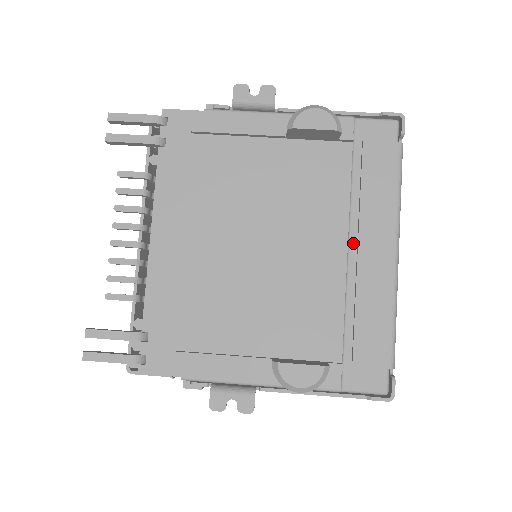
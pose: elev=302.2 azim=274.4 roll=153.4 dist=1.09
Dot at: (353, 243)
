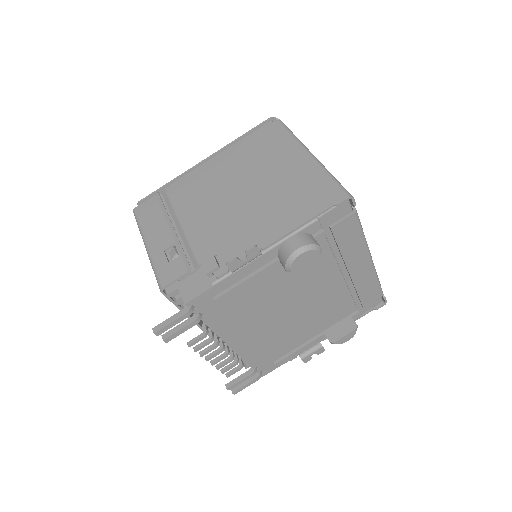
Dot at: (344, 270)
